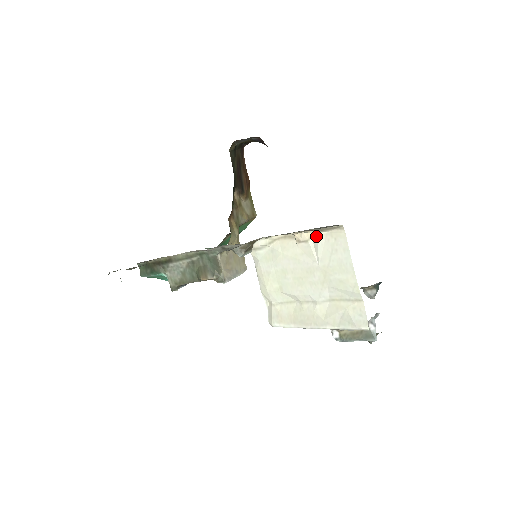
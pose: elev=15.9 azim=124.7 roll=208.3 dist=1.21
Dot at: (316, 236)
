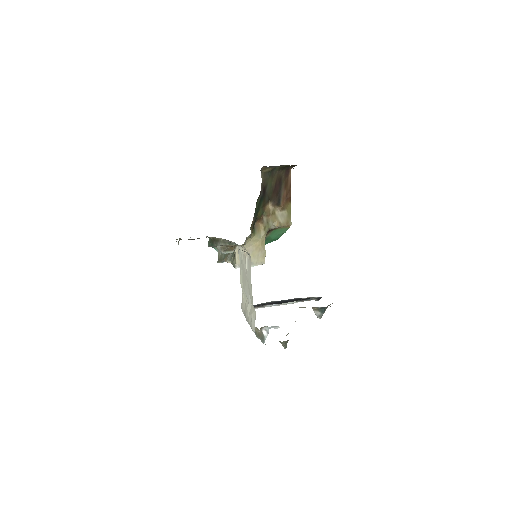
Dot at: (247, 255)
